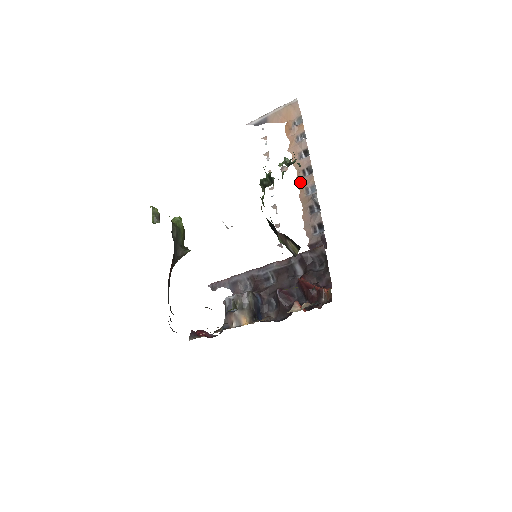
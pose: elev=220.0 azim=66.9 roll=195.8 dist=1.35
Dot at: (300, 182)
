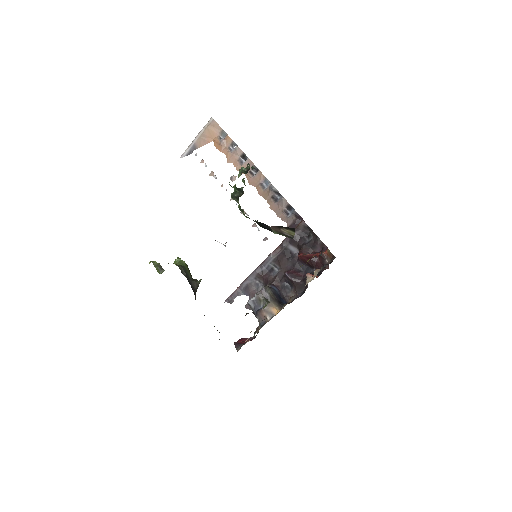
Dot at: (253, 182)
